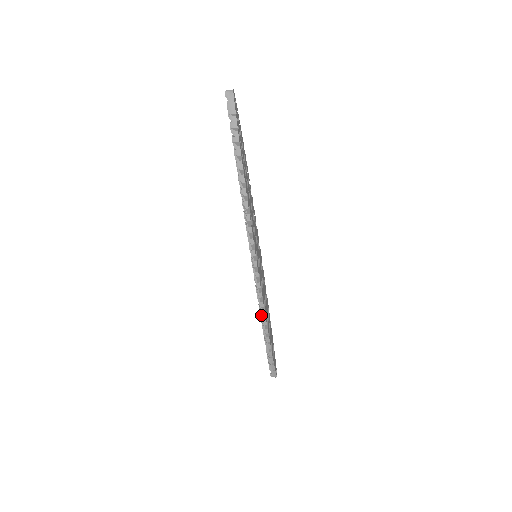
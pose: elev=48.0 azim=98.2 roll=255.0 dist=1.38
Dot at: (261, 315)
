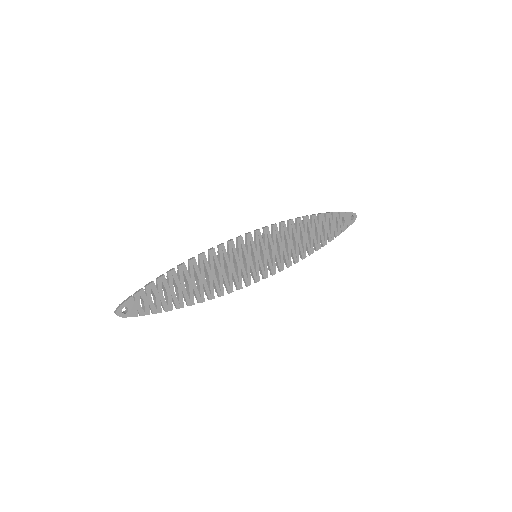
Dot at: occluded
